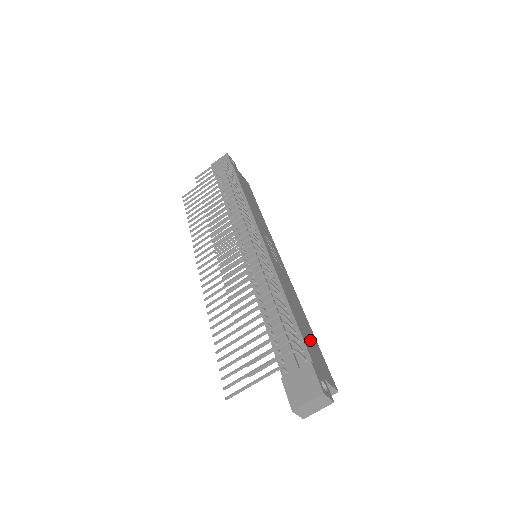
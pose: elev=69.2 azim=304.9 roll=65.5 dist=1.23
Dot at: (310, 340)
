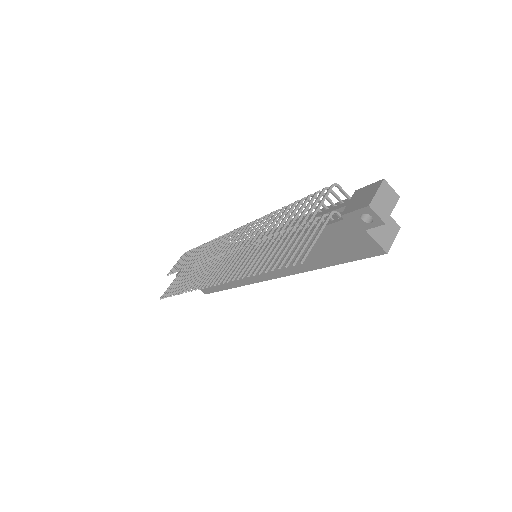
Dot at: occluded
